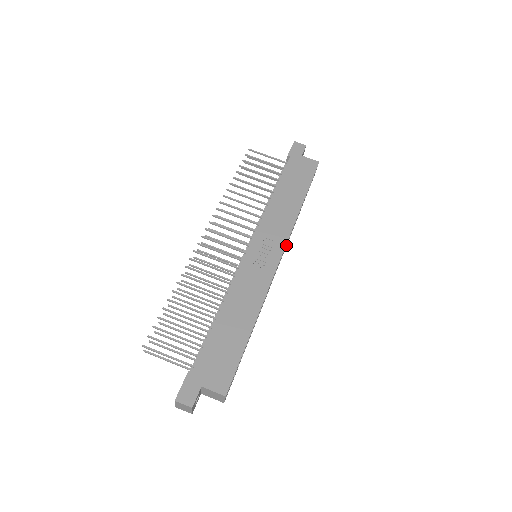
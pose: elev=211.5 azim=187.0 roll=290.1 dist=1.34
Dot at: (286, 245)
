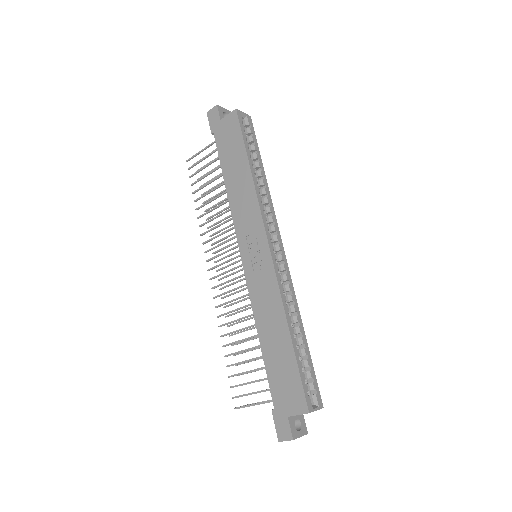
Dot at: (272, 219)
